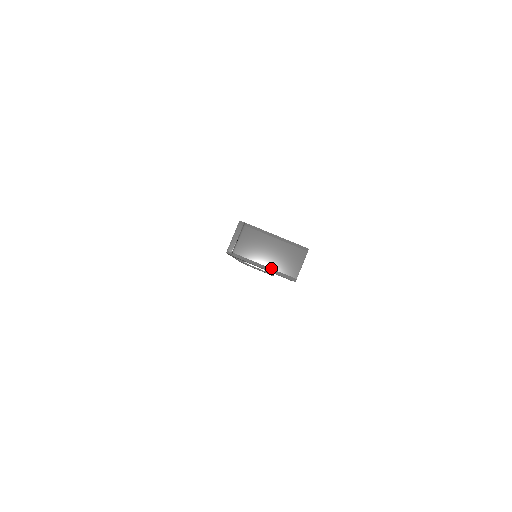
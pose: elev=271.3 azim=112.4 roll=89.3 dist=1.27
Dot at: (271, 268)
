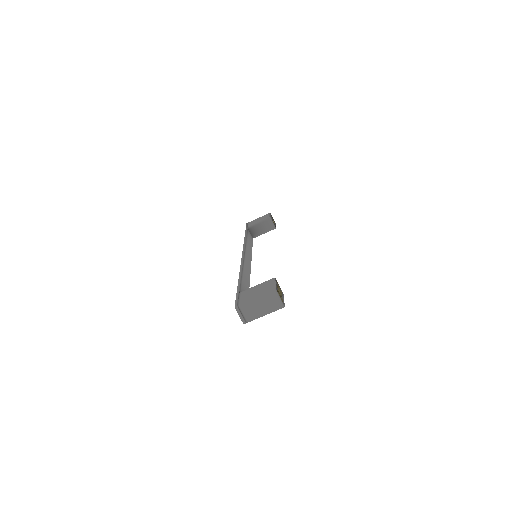
Dot at: (269, 313)
